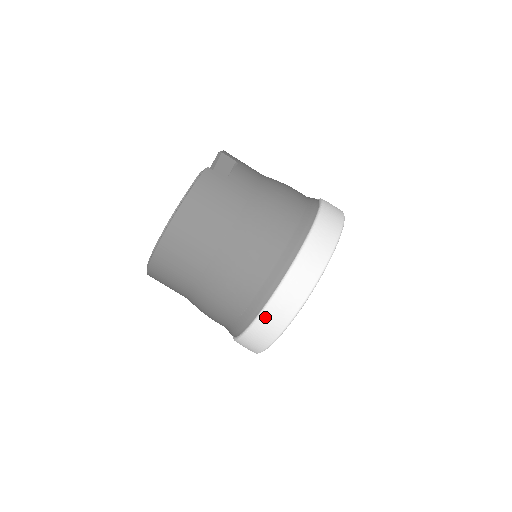
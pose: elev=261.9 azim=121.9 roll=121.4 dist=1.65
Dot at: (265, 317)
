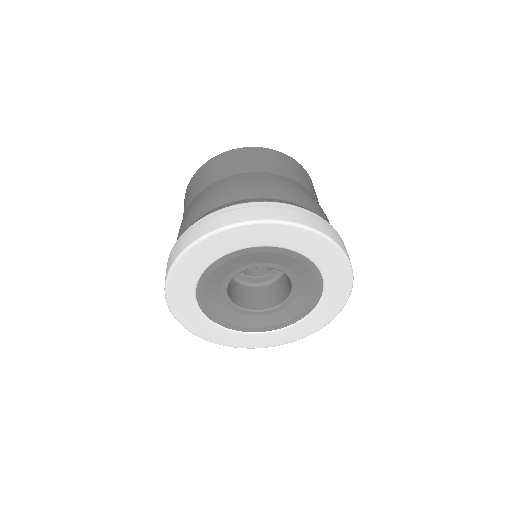
Dot at: (257, 205)
